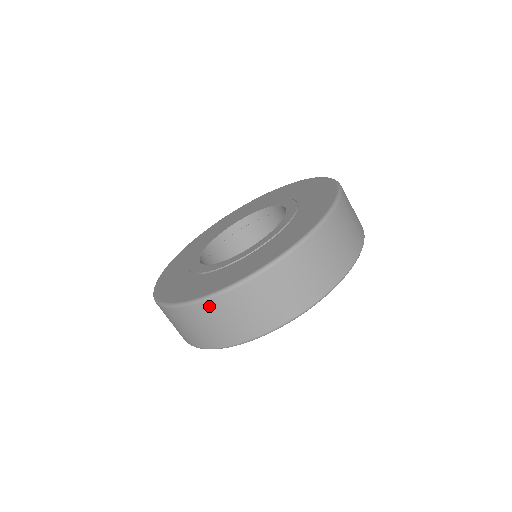
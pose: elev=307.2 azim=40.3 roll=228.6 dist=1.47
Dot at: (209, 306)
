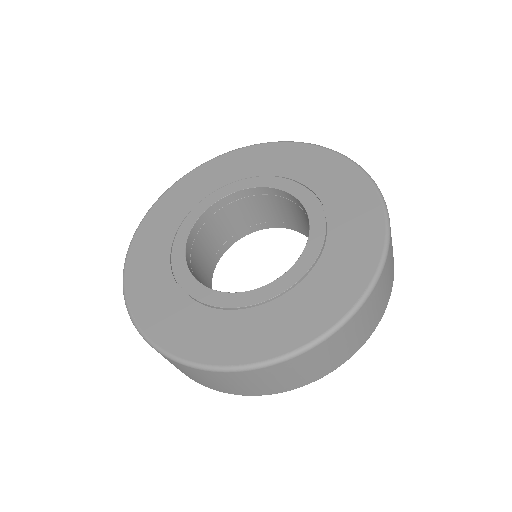
Dot at: (161, 354)
